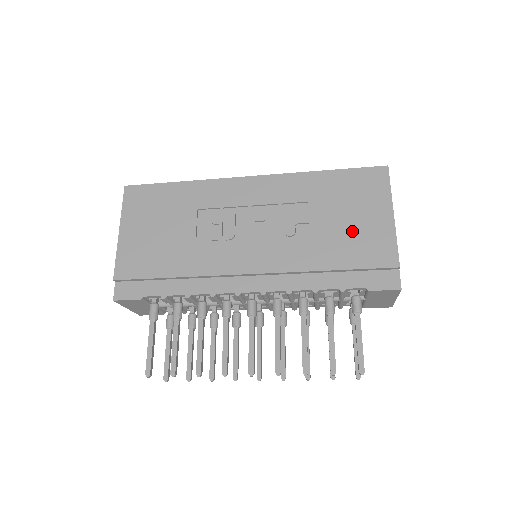
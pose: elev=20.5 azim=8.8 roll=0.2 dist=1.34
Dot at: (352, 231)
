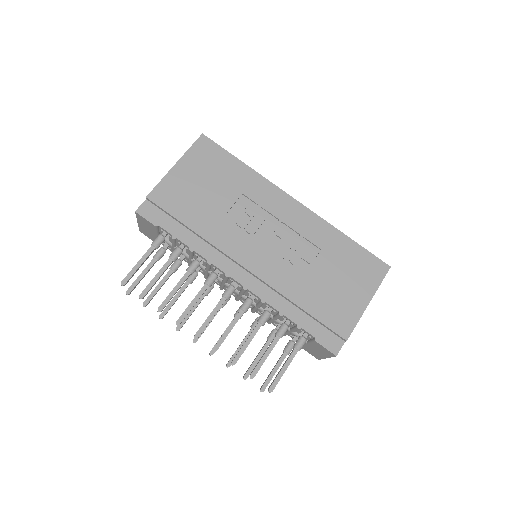
Dot at: (335, 293)
